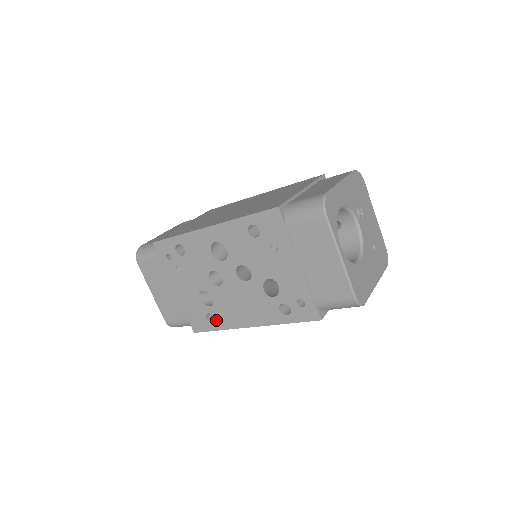
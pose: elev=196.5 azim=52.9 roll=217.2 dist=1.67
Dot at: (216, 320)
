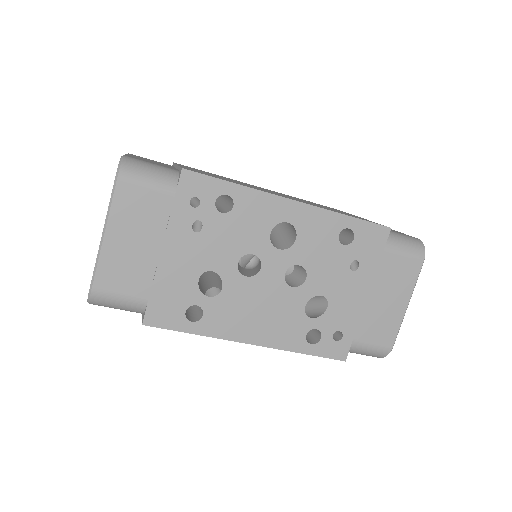
Dot at: (202, 319)
